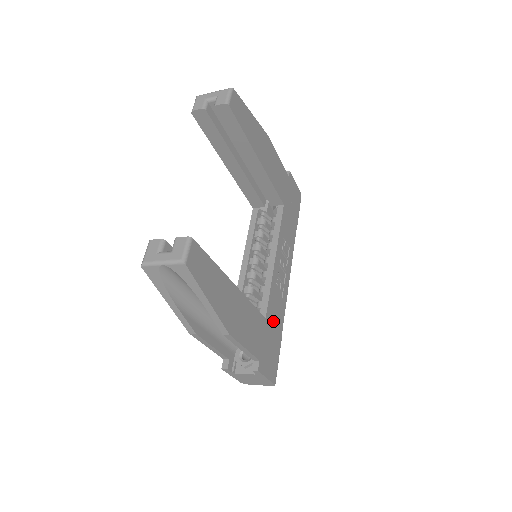
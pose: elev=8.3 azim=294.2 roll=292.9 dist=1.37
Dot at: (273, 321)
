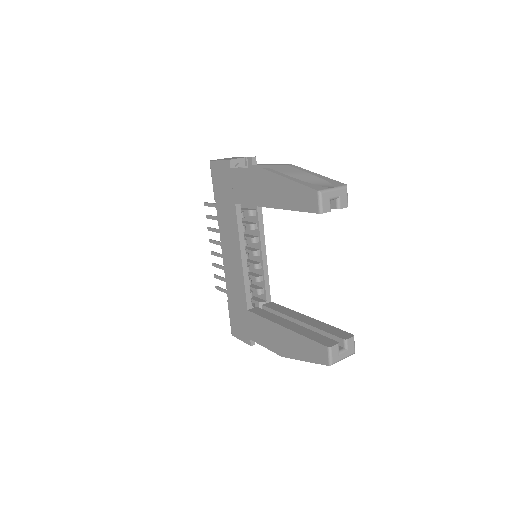
Dot at: occluded
